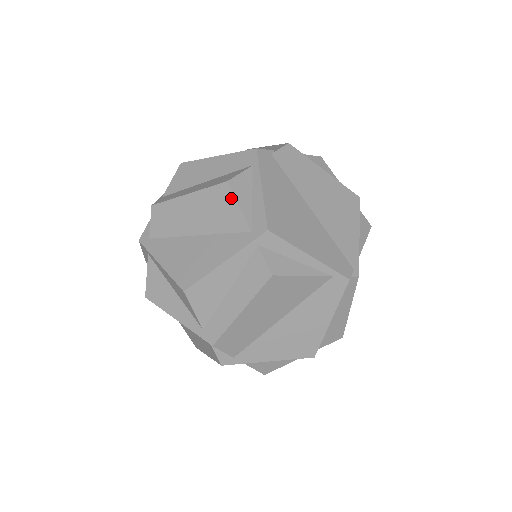
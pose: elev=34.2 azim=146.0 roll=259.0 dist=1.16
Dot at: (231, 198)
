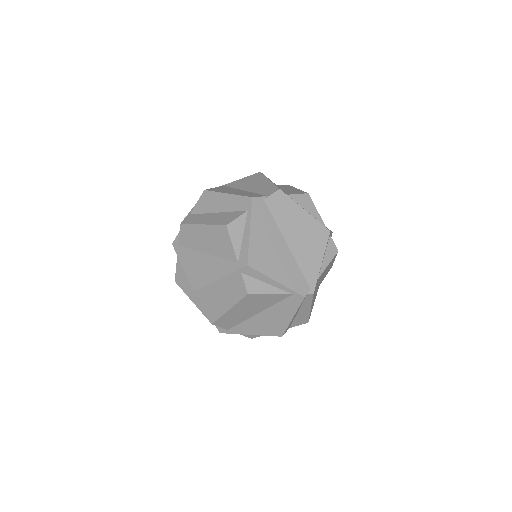
Dot at: (228, 237)
